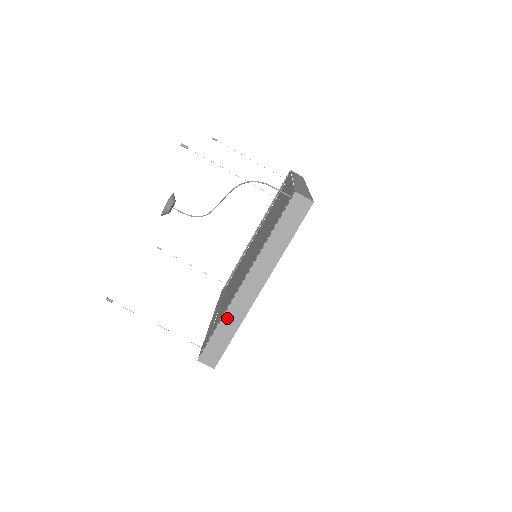
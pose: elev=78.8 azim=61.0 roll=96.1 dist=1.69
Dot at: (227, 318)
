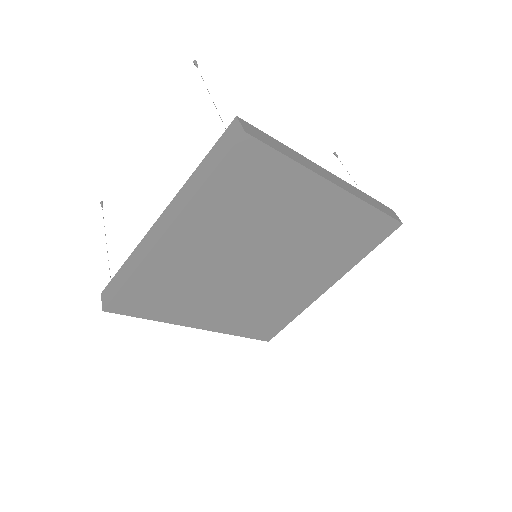
Dot at: (134, 255)
